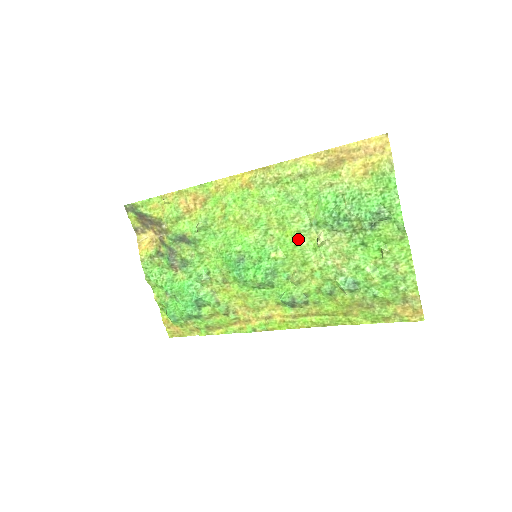
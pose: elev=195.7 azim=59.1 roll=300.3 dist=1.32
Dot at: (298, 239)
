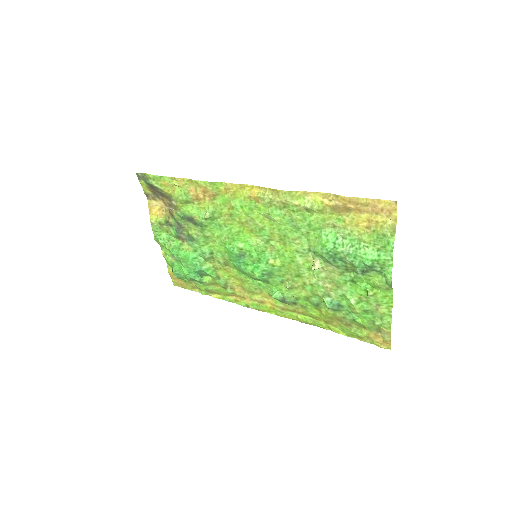
Dot at: (296, 257)
